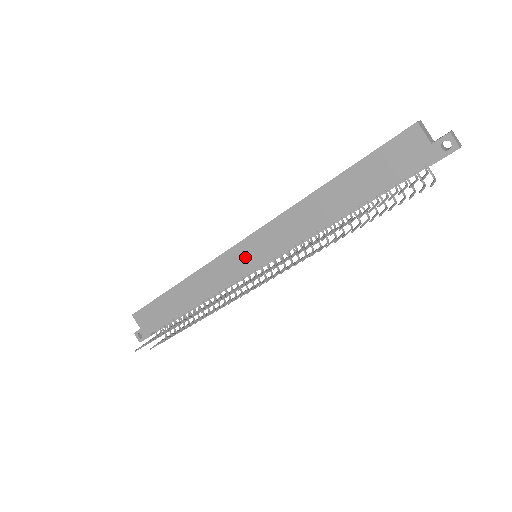
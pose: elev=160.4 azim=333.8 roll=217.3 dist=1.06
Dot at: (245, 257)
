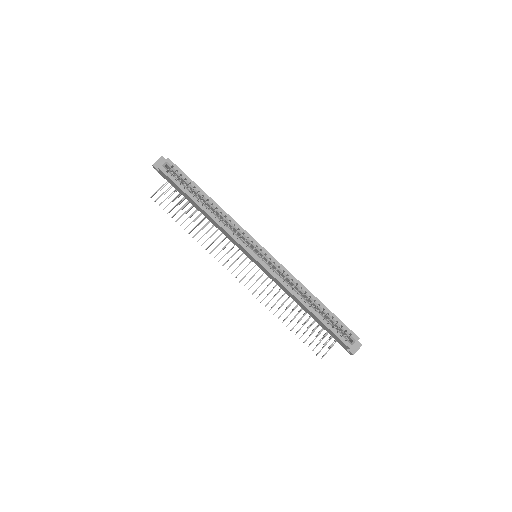
Dot at: (250, 256)
